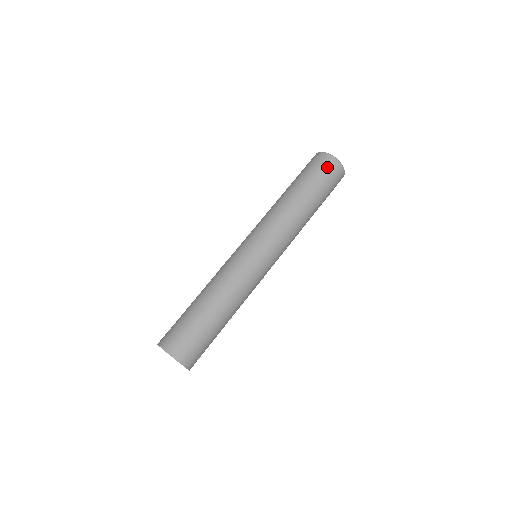
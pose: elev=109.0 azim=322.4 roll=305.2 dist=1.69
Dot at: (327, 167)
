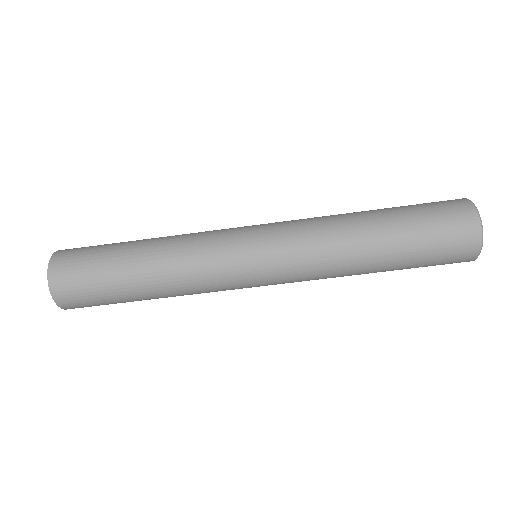
Dot at: (457, 239)
